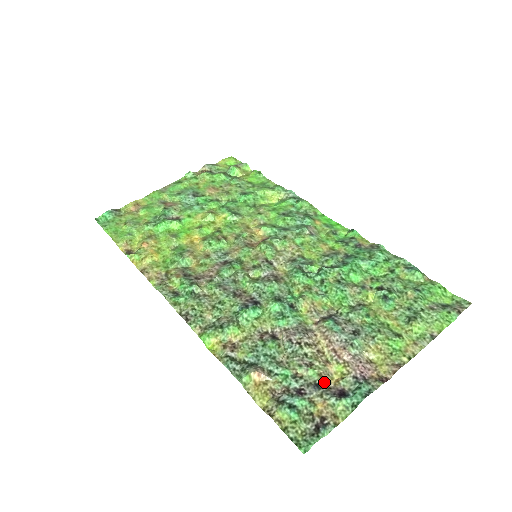
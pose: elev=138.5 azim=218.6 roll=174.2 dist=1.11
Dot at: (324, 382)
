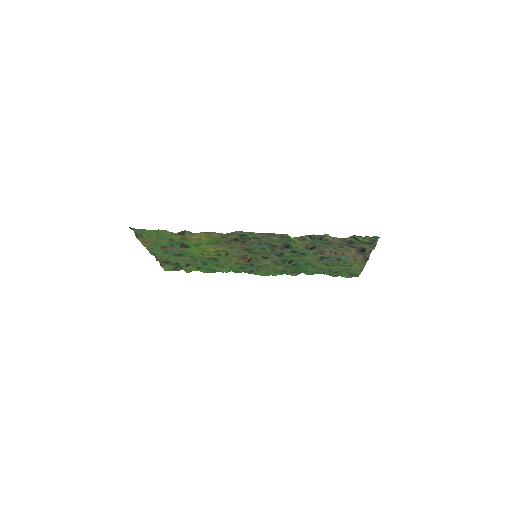
Dot at: (352, 249)
